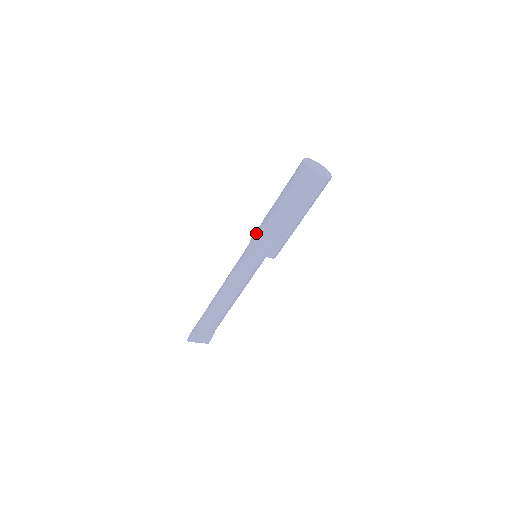
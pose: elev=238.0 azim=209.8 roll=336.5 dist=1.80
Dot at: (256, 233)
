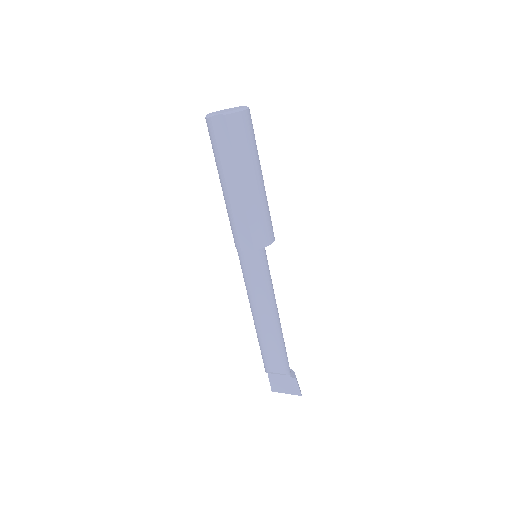
Dot at: occluded
